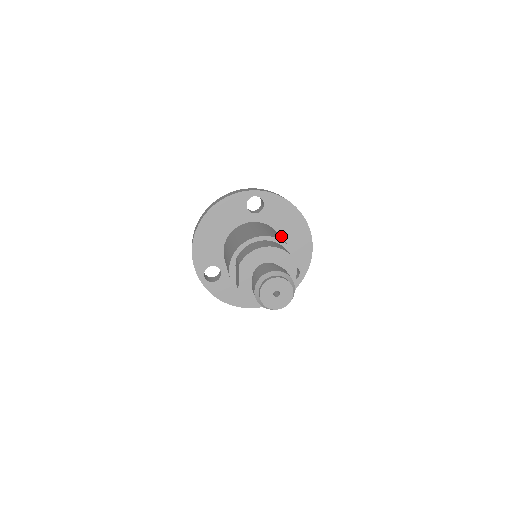
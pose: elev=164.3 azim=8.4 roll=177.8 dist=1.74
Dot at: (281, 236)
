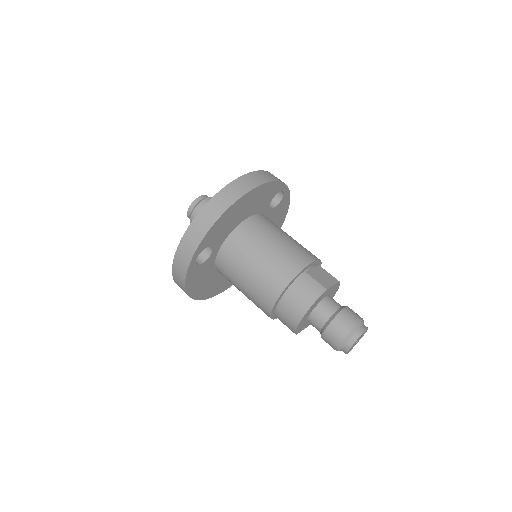
Dot at: (243, 220)
